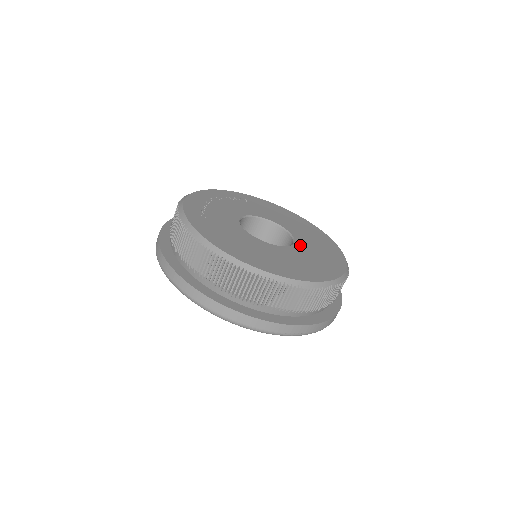
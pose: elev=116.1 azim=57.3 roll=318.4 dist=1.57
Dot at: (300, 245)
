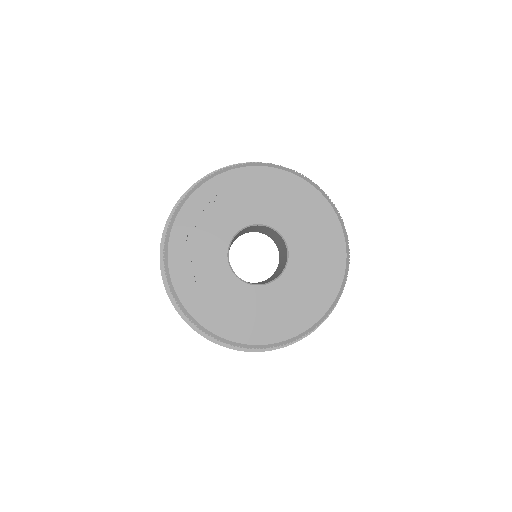
Dot at: (295, 257)
